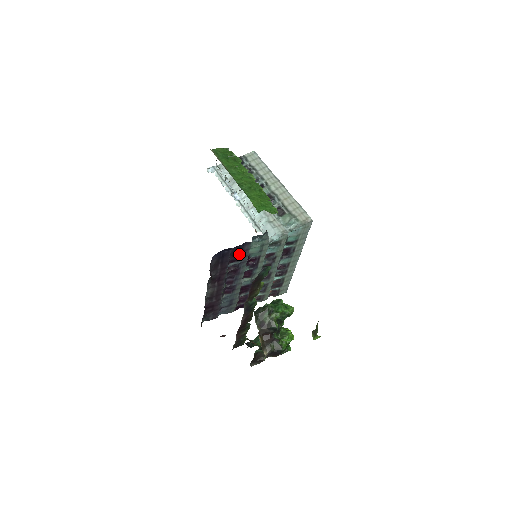
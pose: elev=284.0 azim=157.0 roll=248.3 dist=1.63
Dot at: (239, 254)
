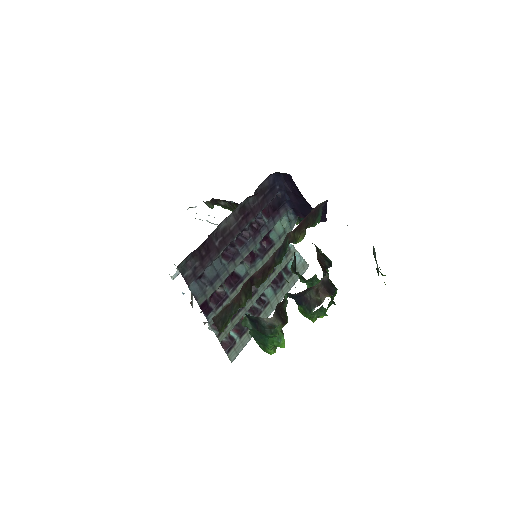
Dot at: (274, 211)
